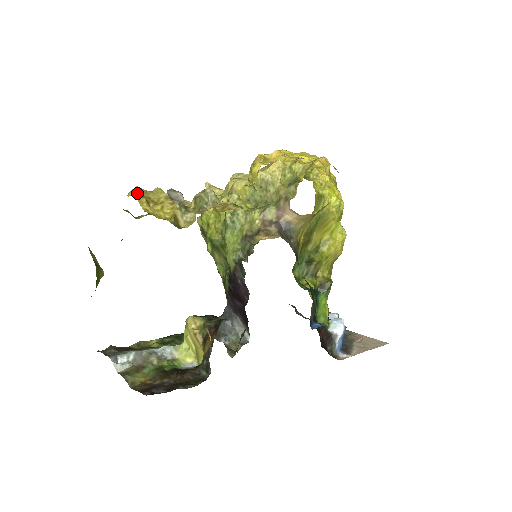
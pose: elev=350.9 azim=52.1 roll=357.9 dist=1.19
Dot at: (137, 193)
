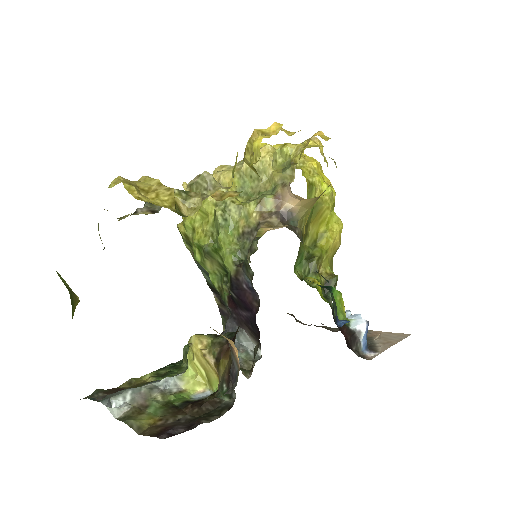
Dot at: (123, 181)
